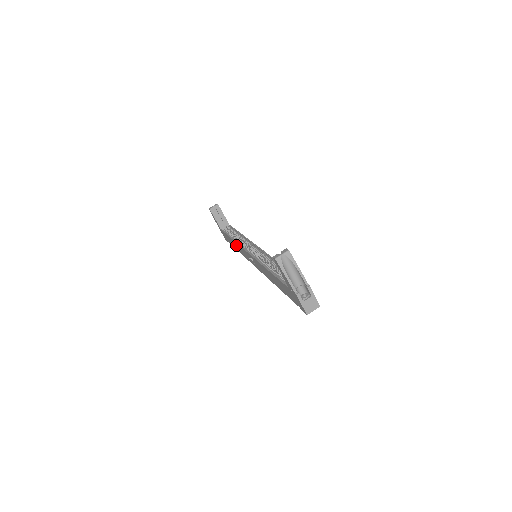
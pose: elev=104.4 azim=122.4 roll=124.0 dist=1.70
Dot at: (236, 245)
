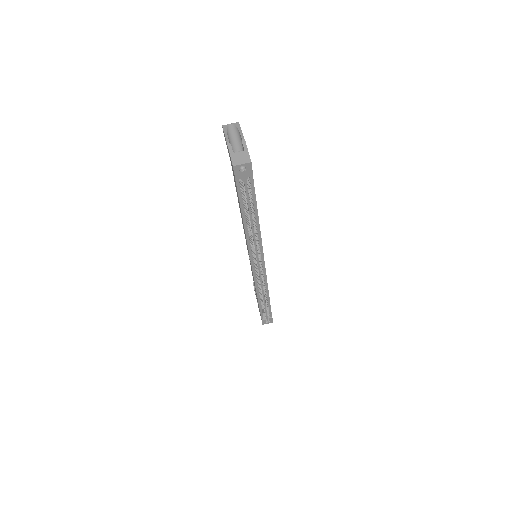
Dot at: occluded
